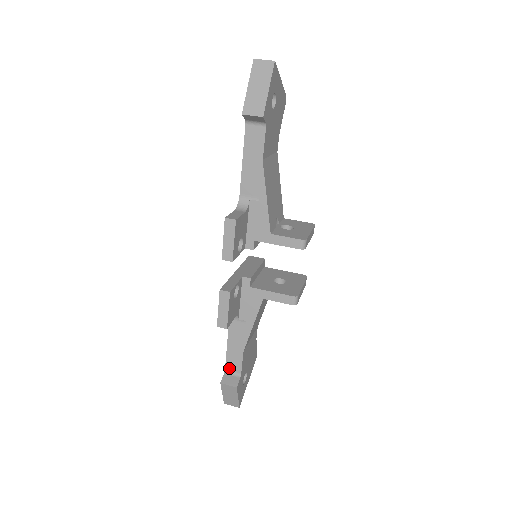
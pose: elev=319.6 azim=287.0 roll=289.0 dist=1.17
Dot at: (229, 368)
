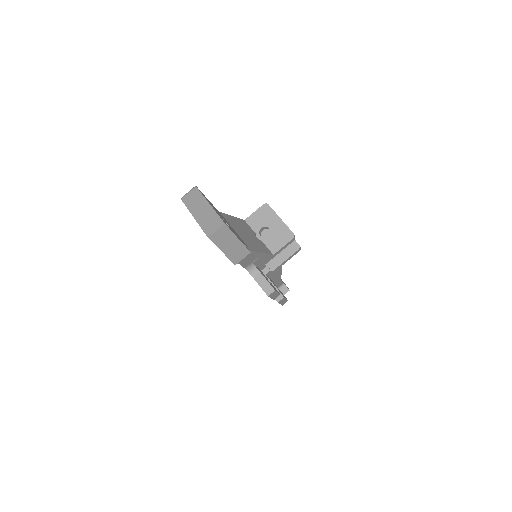
Dot at: occluded
